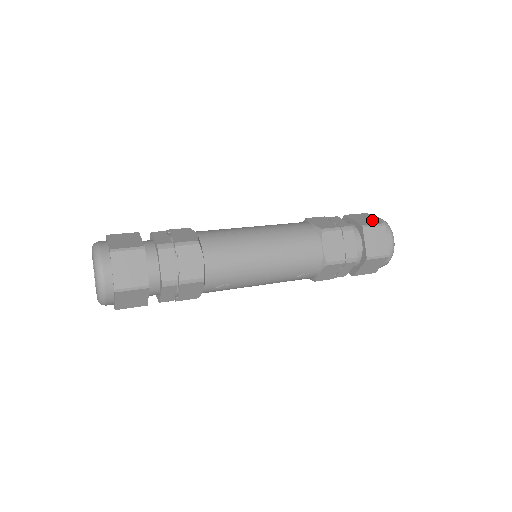
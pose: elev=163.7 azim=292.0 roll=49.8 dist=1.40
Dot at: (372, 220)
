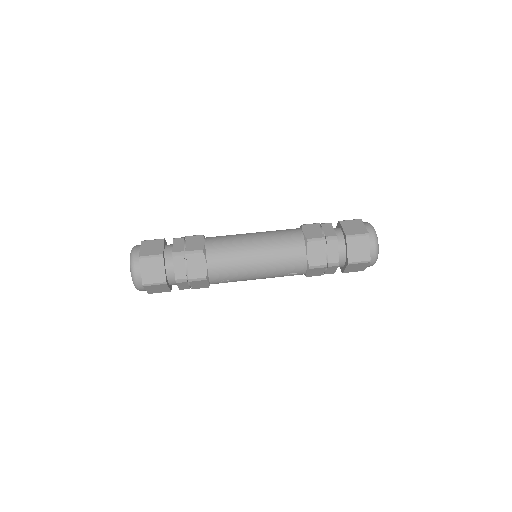
Dot at: (359, 229)
